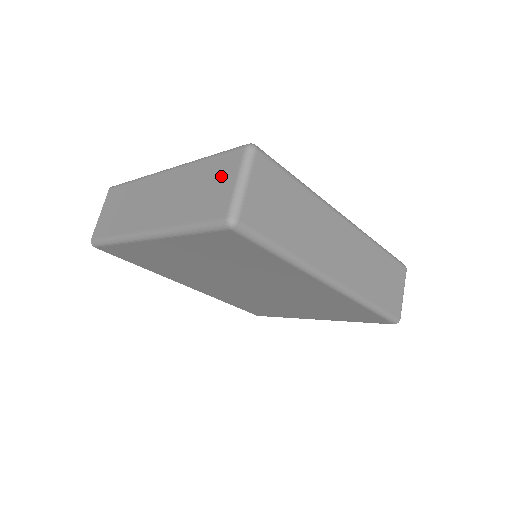
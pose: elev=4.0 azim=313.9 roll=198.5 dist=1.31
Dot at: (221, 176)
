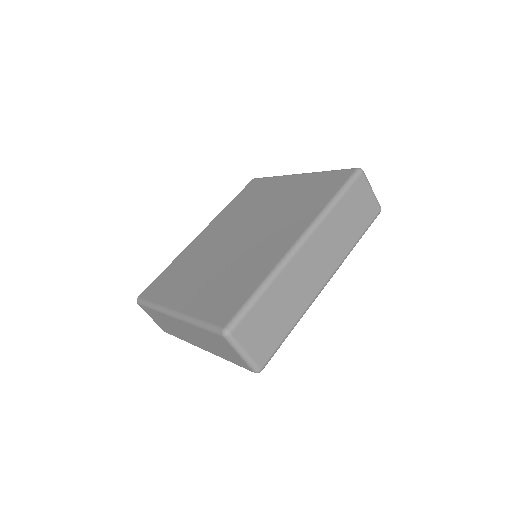
Dot at: (224, 346)
